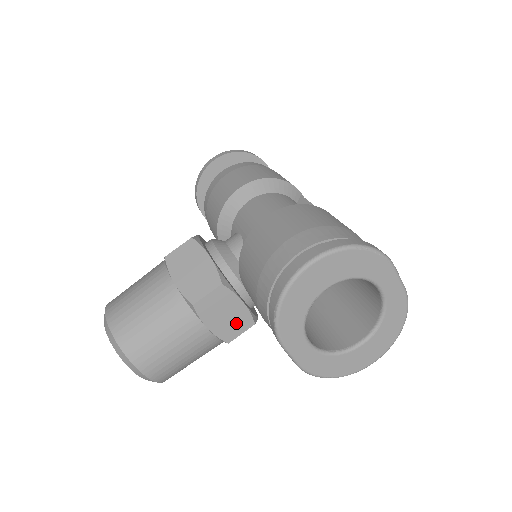
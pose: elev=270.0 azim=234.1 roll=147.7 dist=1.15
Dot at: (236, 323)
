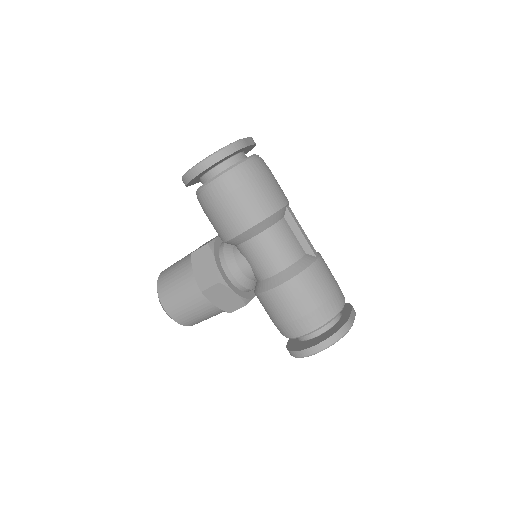
Dot at: occluded
